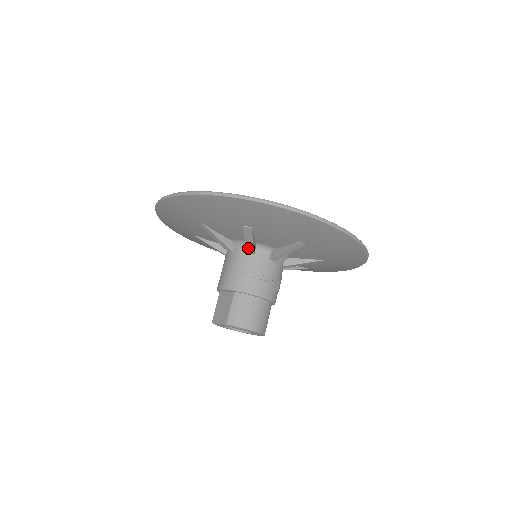
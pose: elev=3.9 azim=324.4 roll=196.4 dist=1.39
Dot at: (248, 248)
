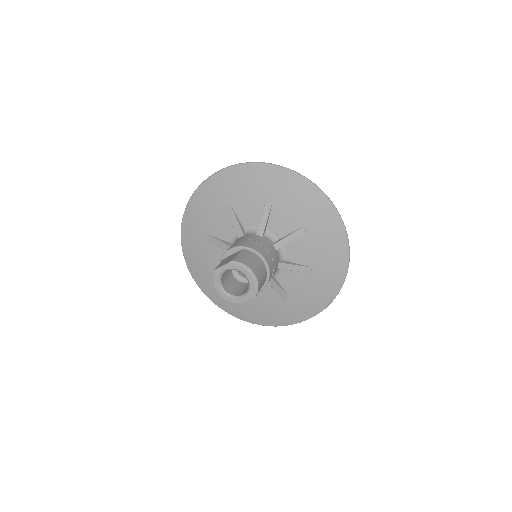
Dot at: (260, 228)
